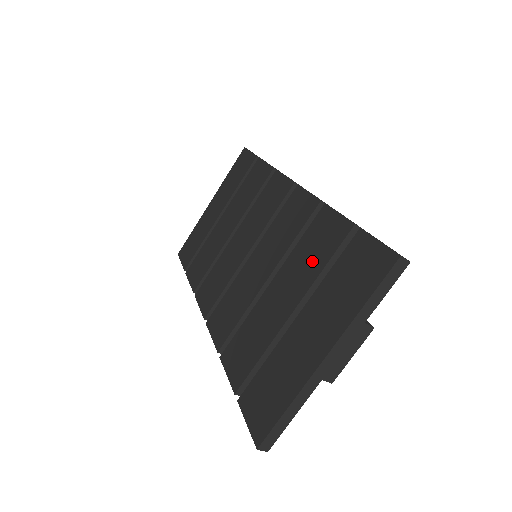
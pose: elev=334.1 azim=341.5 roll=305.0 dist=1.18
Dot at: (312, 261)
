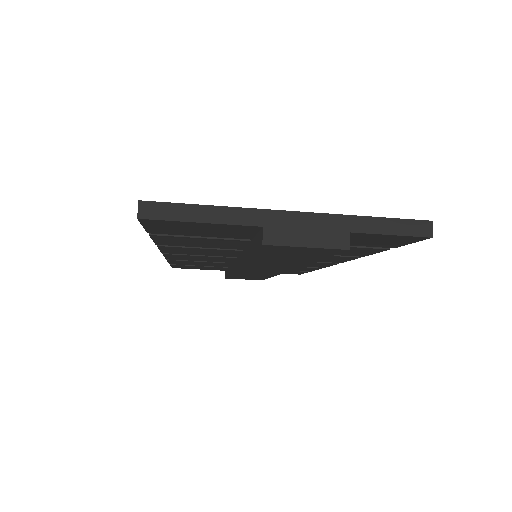
Dot at: occluded
